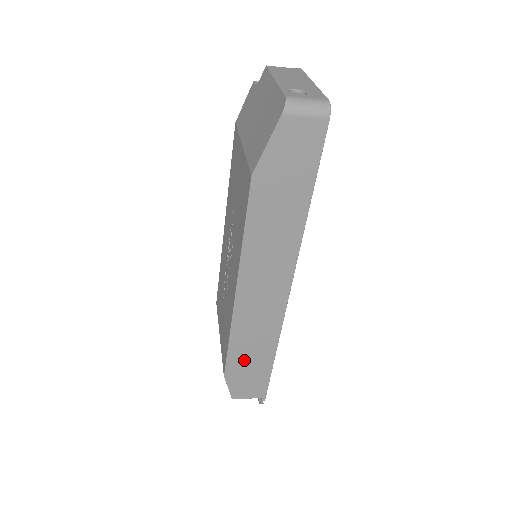
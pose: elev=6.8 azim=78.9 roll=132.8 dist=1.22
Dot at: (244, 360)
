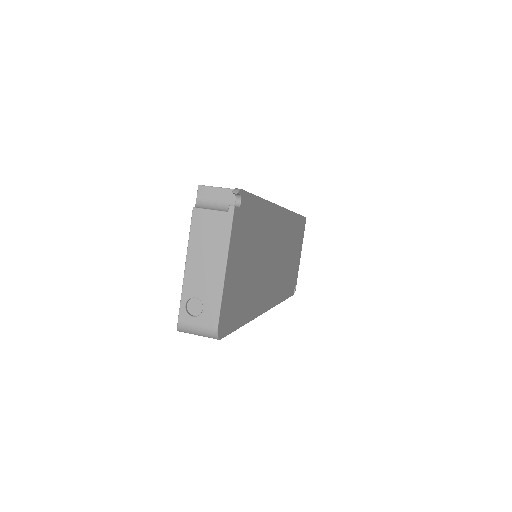
Dot at: occluded
